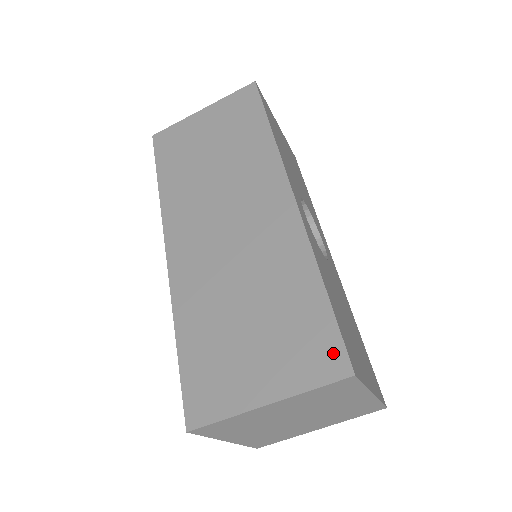
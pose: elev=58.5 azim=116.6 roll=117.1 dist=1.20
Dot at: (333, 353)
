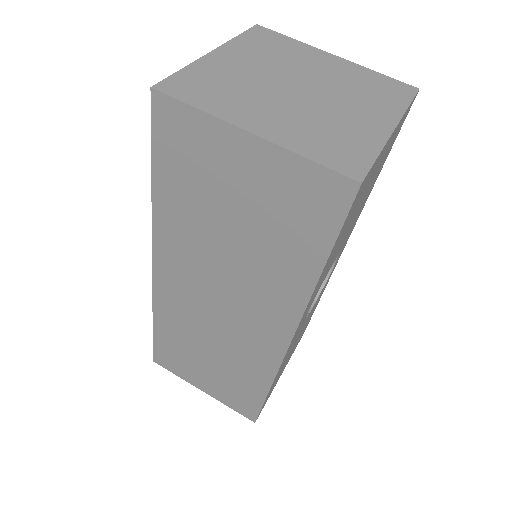
Dot at: occluded
